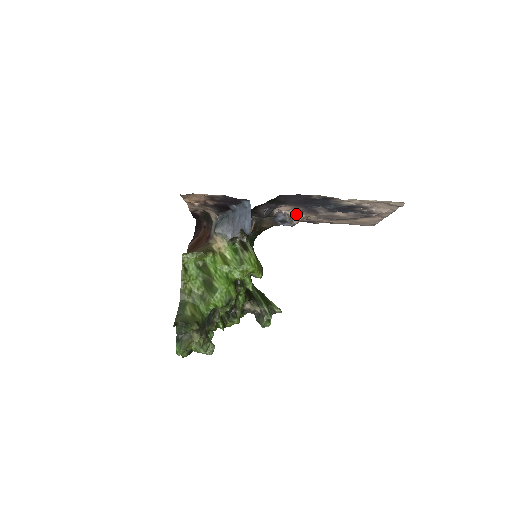
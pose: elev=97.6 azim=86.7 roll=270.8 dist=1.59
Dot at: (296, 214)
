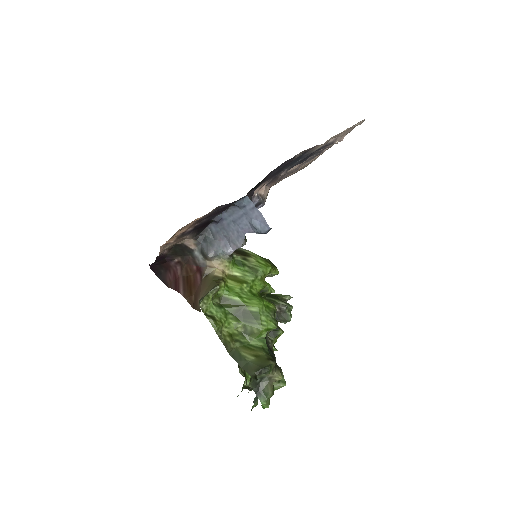
Dot at: (265, 190)
